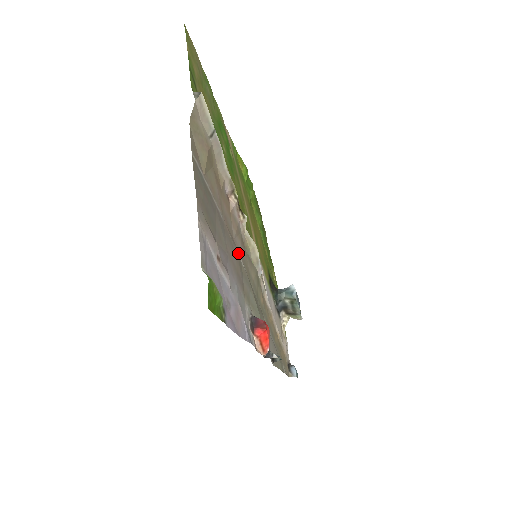
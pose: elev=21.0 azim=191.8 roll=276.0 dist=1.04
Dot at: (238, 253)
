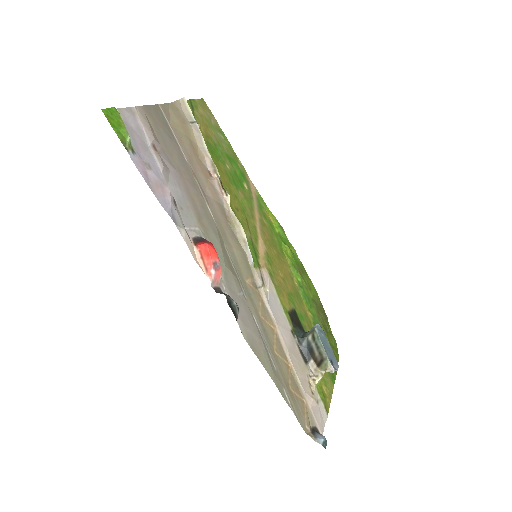
Dot at: (206, 201)
